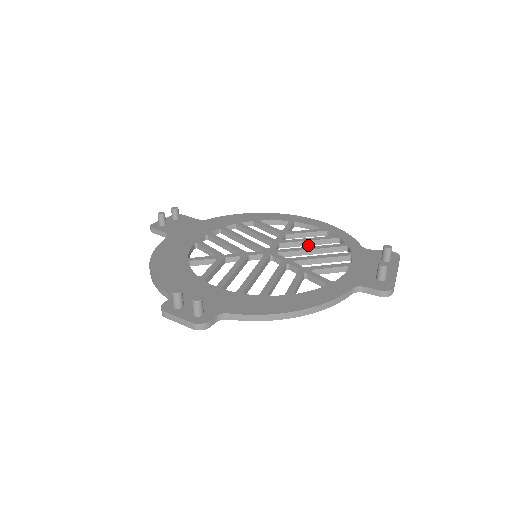
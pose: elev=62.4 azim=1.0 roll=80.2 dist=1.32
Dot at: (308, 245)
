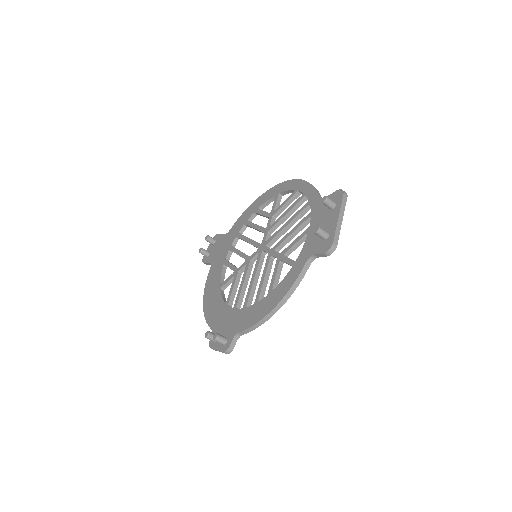
Dot at: (288, 217)
